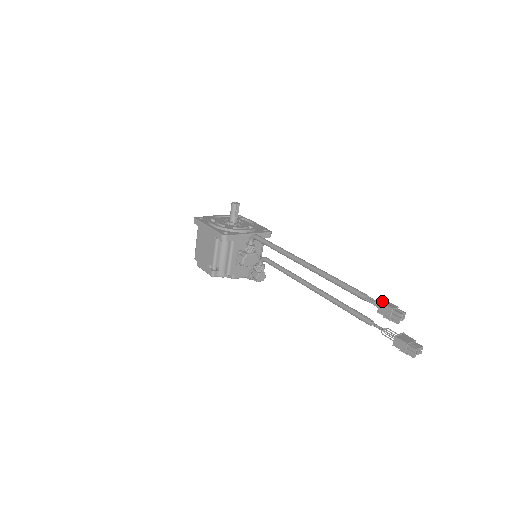
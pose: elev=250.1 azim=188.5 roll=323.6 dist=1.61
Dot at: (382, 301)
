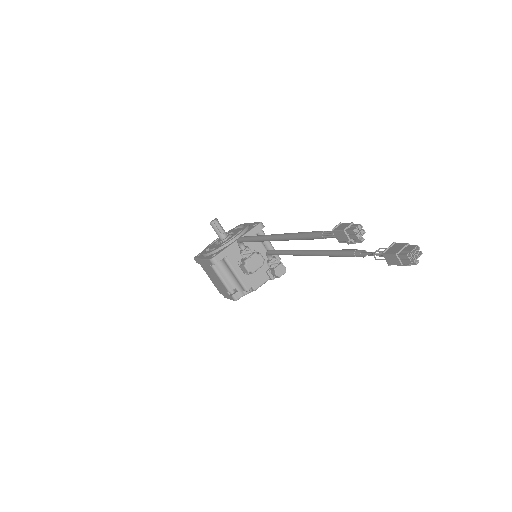
Dot at: (334, 228)
